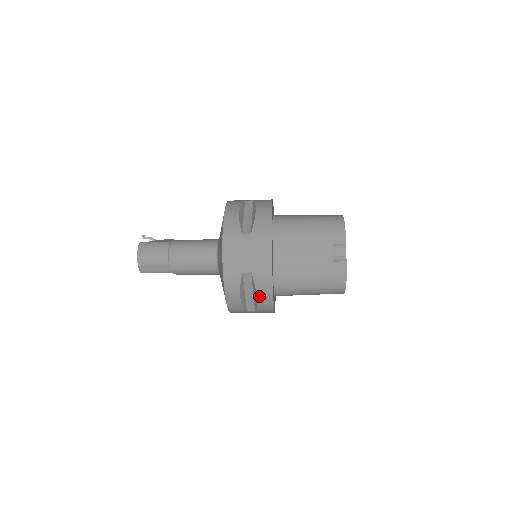
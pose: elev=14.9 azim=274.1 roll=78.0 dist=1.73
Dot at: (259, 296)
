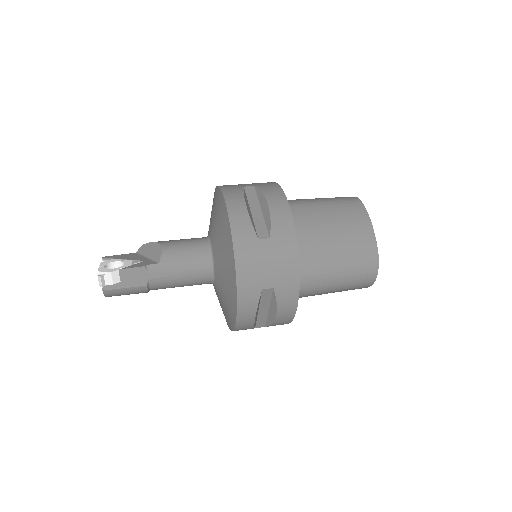
Dot at: occluded
